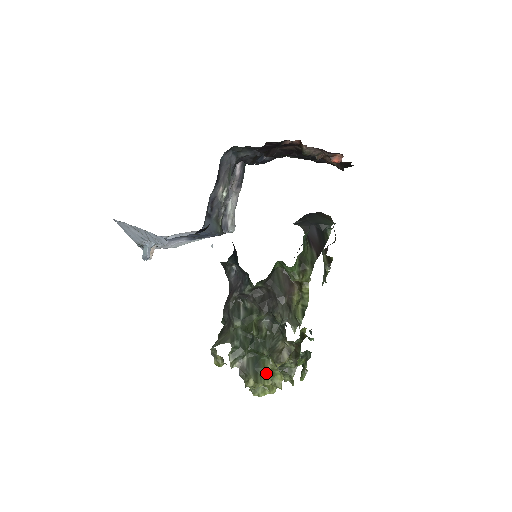
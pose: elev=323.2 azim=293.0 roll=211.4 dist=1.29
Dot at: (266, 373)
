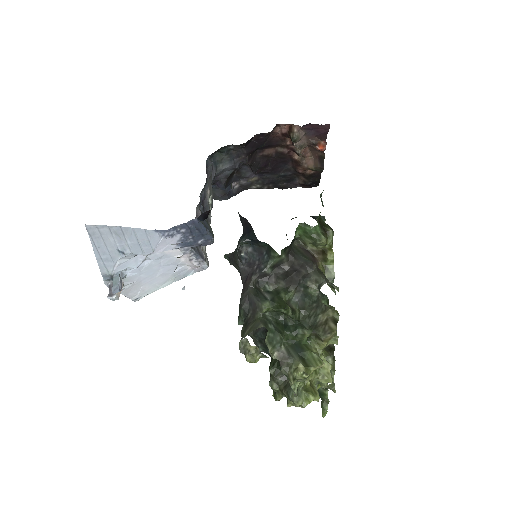
Dot at: (315, 354)
